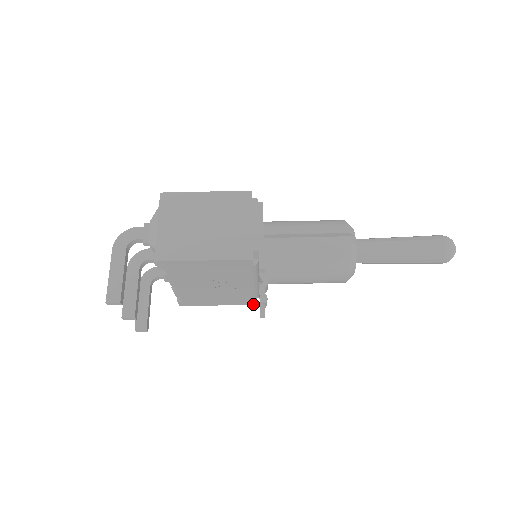
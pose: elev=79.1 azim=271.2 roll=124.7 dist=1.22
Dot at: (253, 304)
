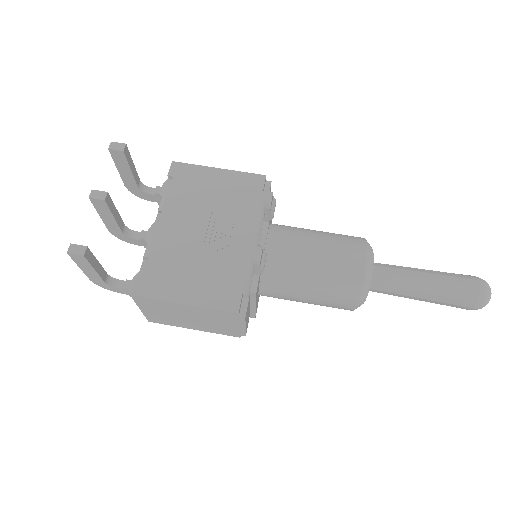
Dot at: (236, 312)
